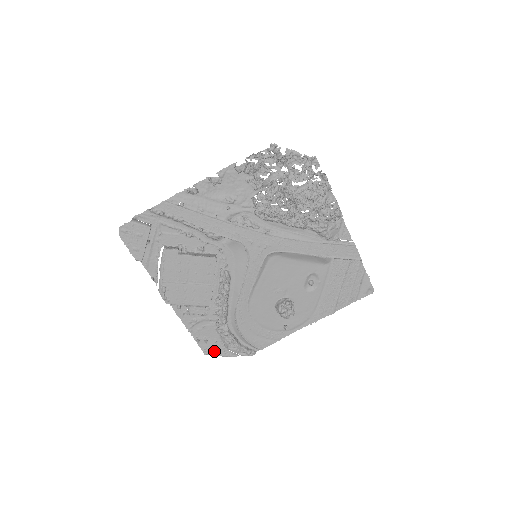
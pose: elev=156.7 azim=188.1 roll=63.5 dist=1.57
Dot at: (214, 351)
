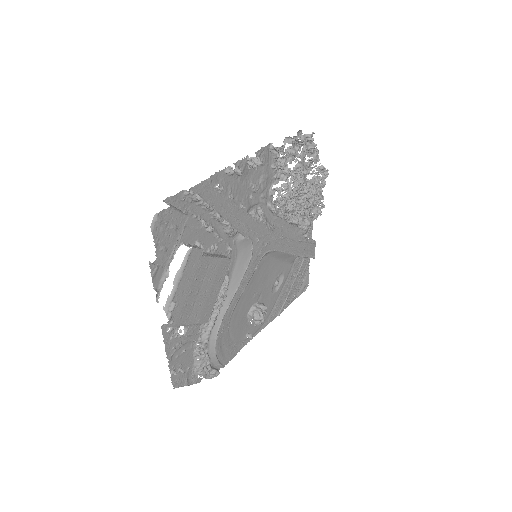
Dot at: (183, 381)
